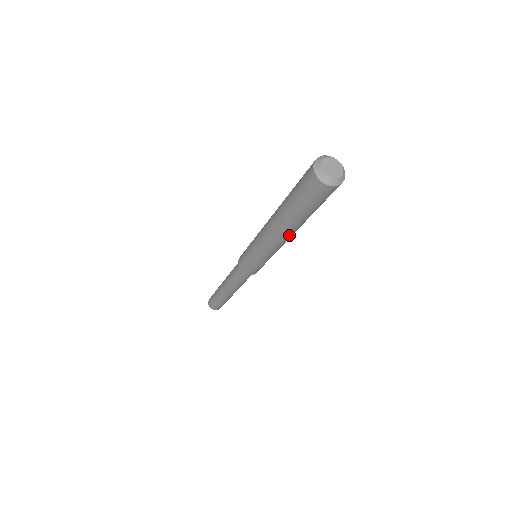
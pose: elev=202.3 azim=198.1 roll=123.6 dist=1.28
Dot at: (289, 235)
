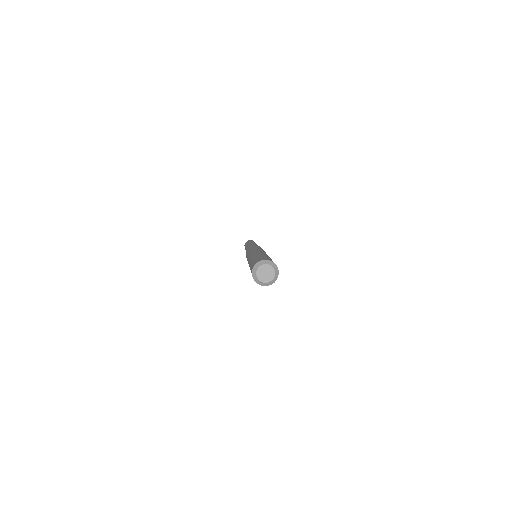
Dot at: occluded
